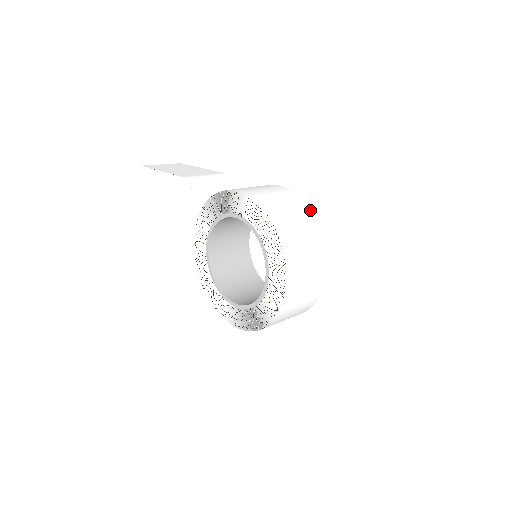
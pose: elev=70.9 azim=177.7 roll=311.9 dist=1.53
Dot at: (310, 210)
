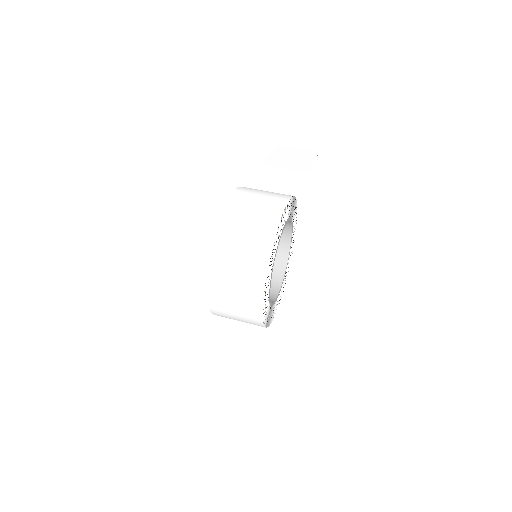
Dot at: (272, 233)
